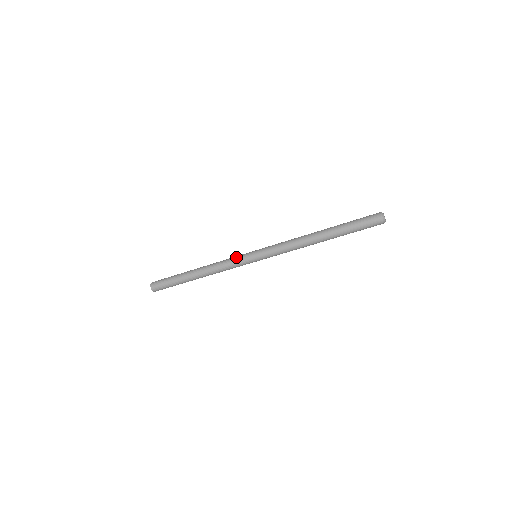
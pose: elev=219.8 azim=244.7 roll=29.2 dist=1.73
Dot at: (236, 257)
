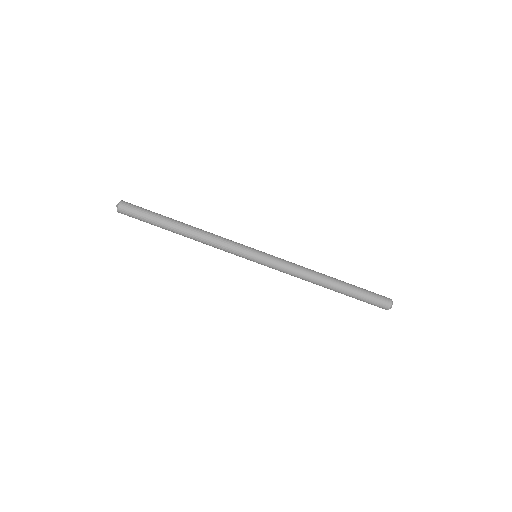
Dot at: (236, 245)
